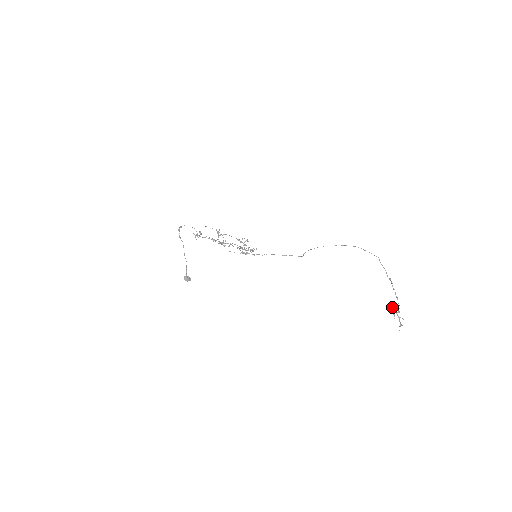
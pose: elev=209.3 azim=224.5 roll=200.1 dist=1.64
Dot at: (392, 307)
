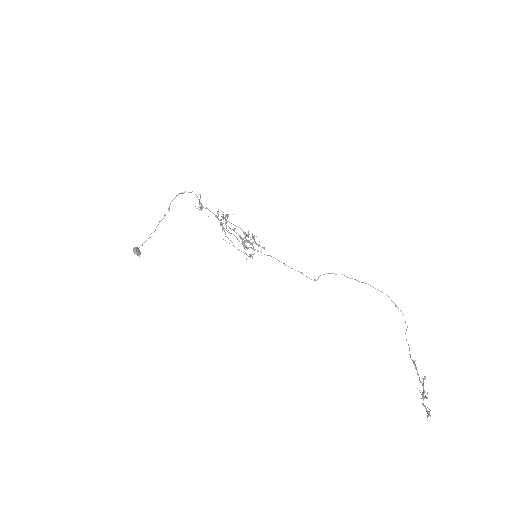
Dot at: (423, 378)
